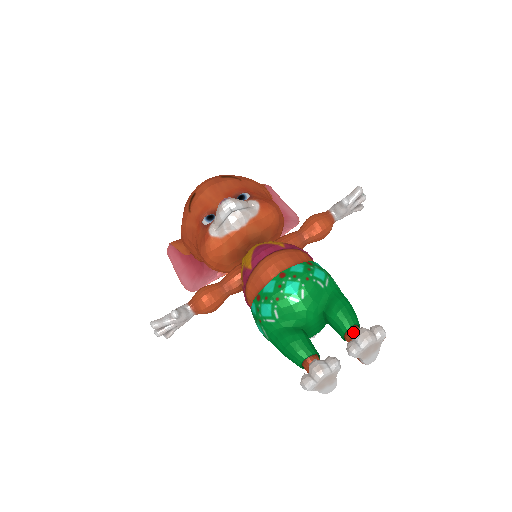
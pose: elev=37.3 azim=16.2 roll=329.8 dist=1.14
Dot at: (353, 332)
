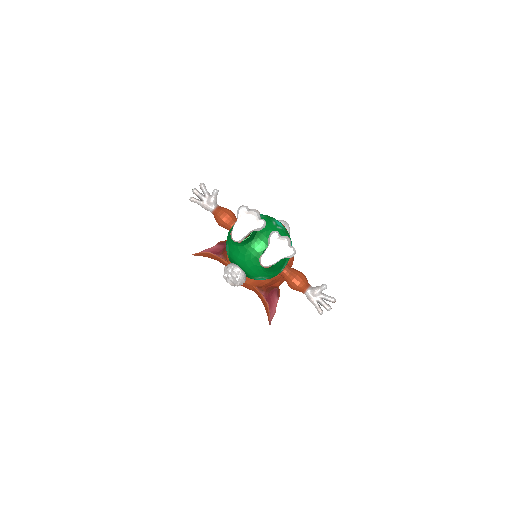
Dot at: occluded
